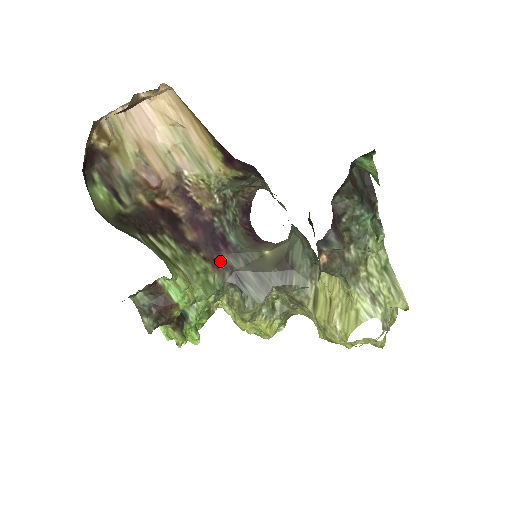
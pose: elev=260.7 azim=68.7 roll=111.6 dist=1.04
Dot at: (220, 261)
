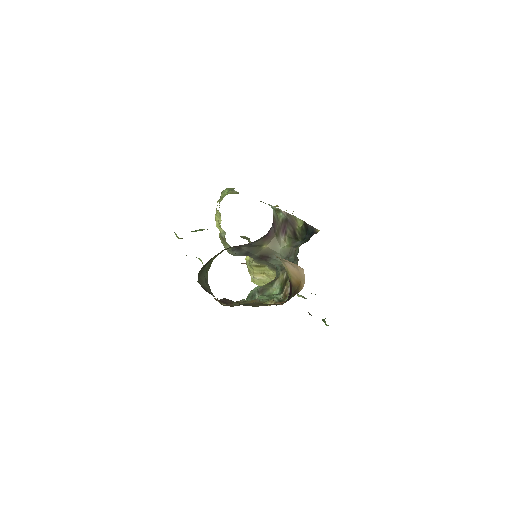
Dot at: occluded
